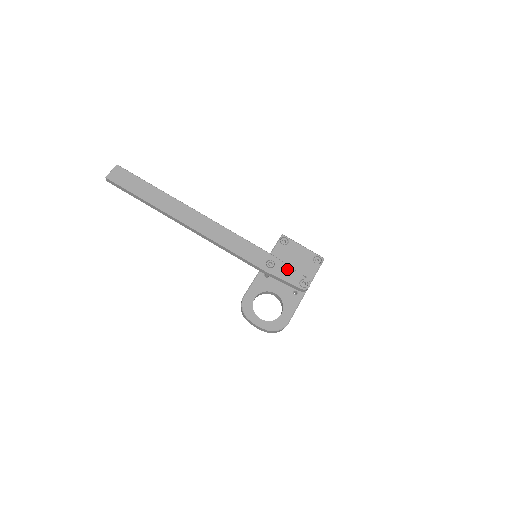
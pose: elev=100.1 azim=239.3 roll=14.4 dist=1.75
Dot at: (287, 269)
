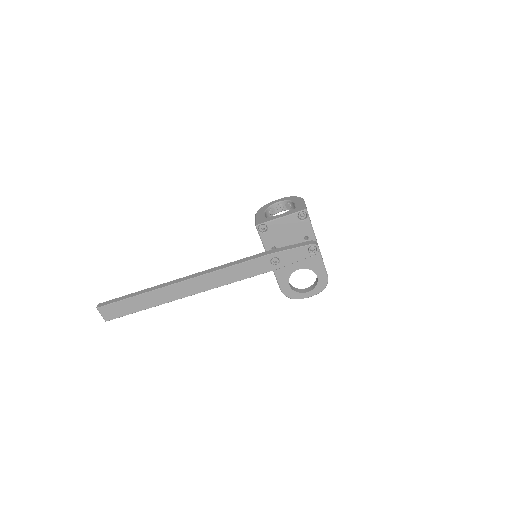
Dot at: (290, 253)
